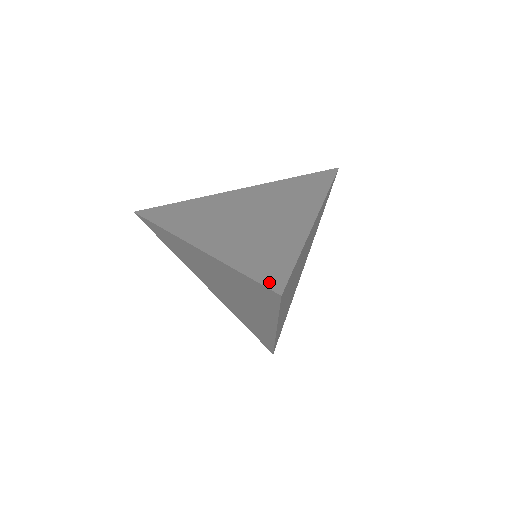
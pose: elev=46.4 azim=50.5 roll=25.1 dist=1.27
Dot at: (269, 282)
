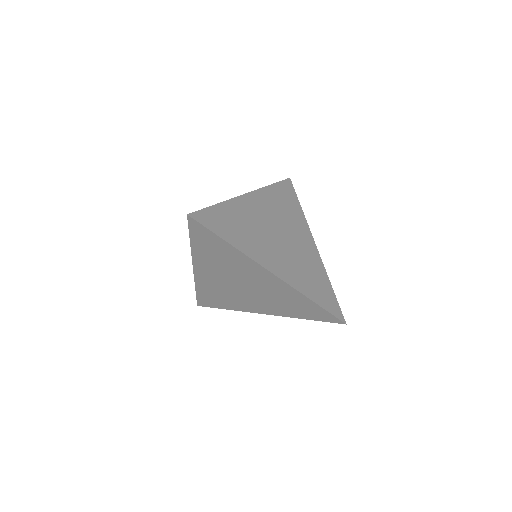
Dot at: (336, 313)
